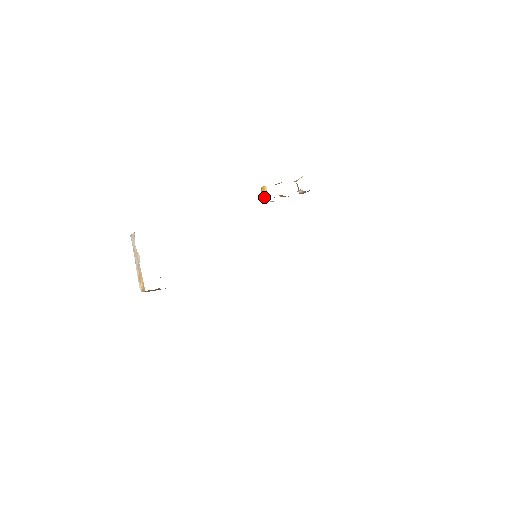
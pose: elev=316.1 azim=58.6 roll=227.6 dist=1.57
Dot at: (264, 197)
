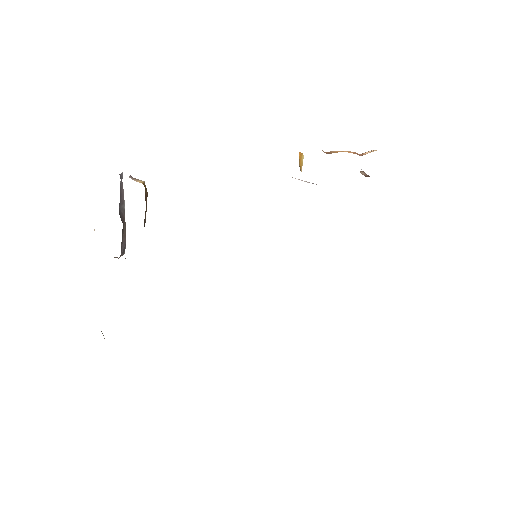
Dot at: (300, 168)
